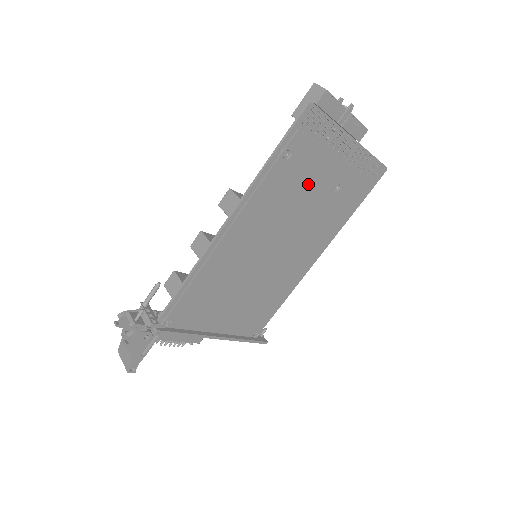
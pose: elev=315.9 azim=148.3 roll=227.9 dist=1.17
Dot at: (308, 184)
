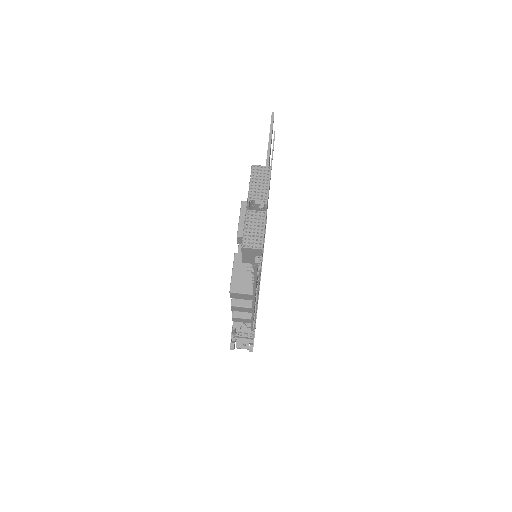
Dot at: occluded
